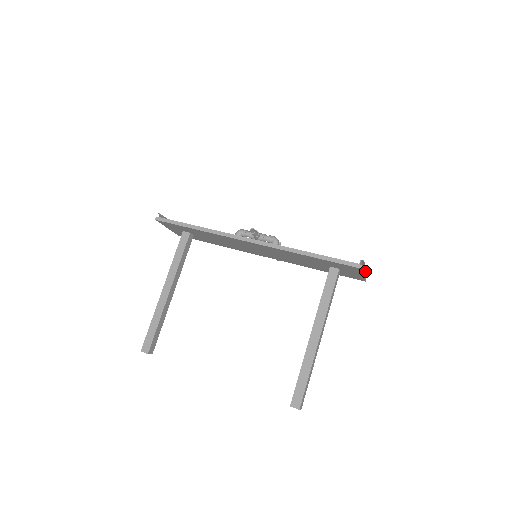
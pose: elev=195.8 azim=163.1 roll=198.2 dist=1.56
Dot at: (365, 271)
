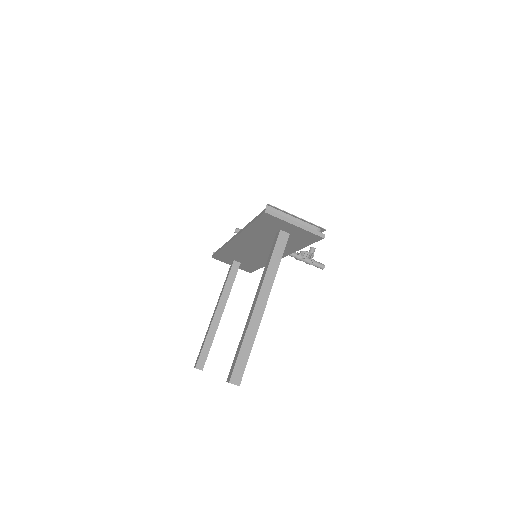
Dot at: (313, 225)
